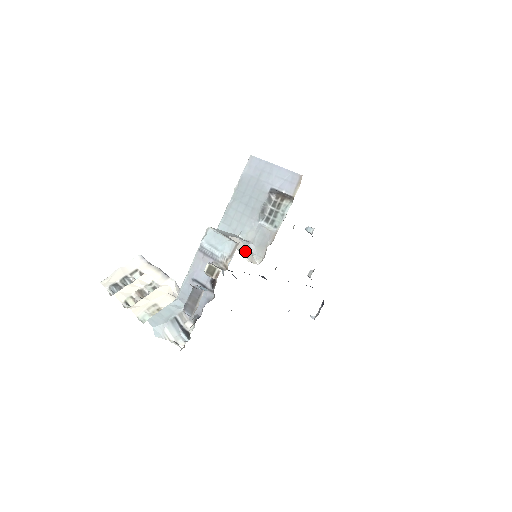
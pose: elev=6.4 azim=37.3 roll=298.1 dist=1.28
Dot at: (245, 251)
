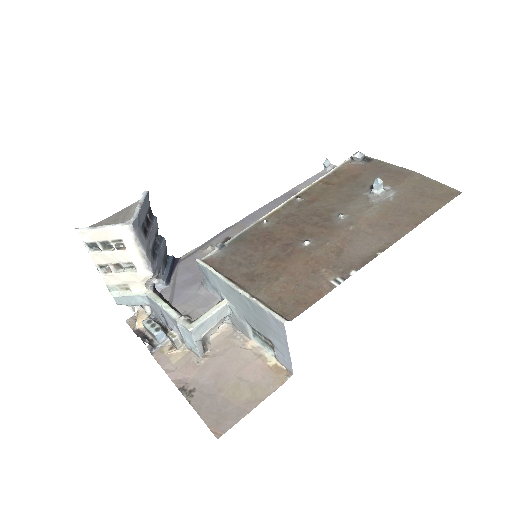
Dot at: (217, 326)
